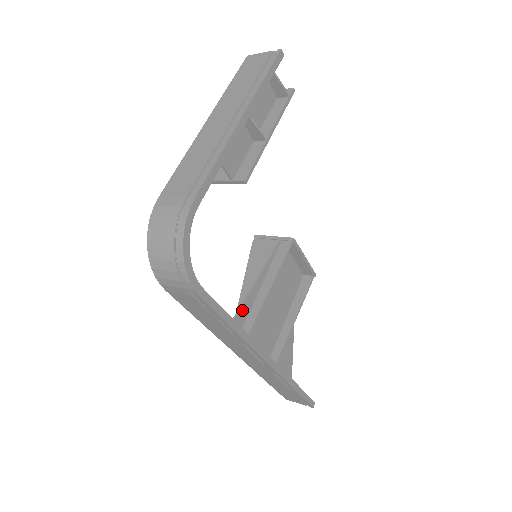
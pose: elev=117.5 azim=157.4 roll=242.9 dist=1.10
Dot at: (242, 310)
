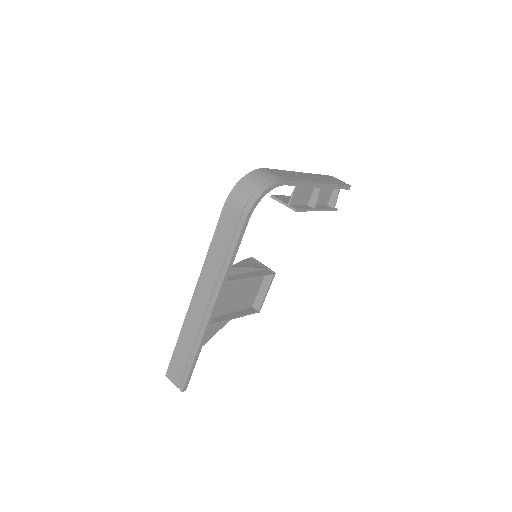
Dot at: occluded
